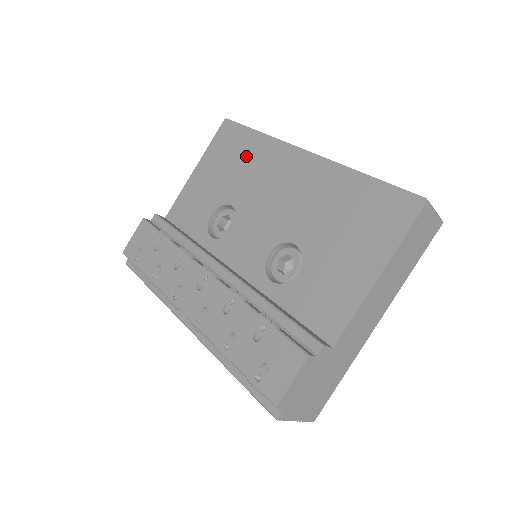
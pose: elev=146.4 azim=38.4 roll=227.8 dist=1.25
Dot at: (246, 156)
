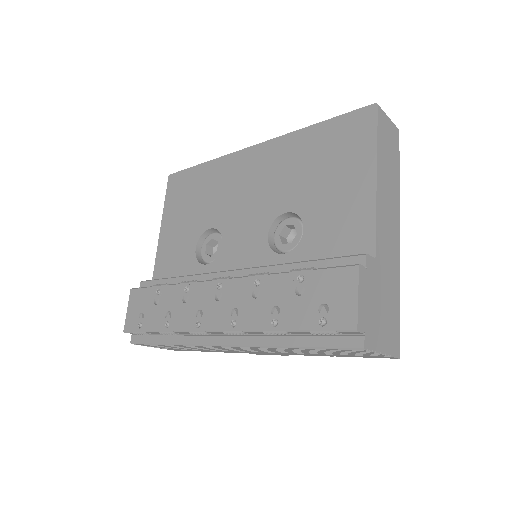
Dot at: (203, 186)
